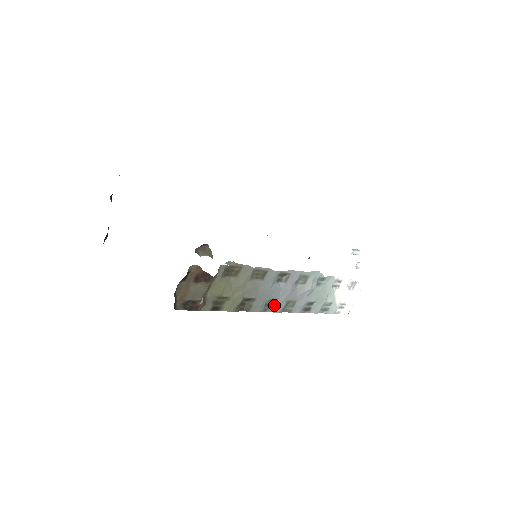
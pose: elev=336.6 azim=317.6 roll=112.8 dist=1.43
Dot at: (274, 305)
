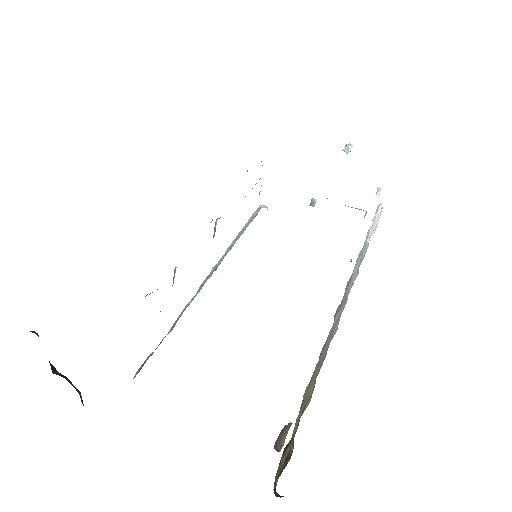
Dot at: (333, 333)
